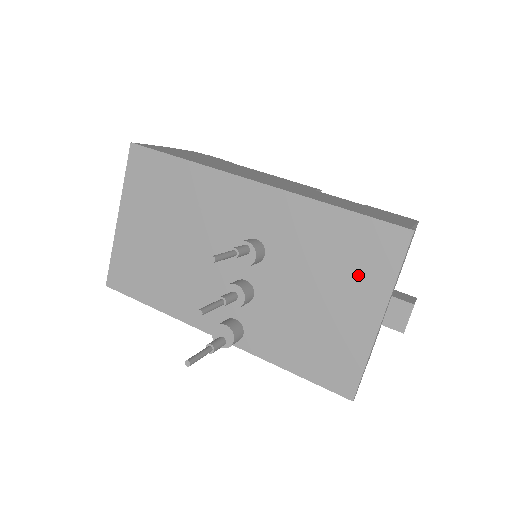
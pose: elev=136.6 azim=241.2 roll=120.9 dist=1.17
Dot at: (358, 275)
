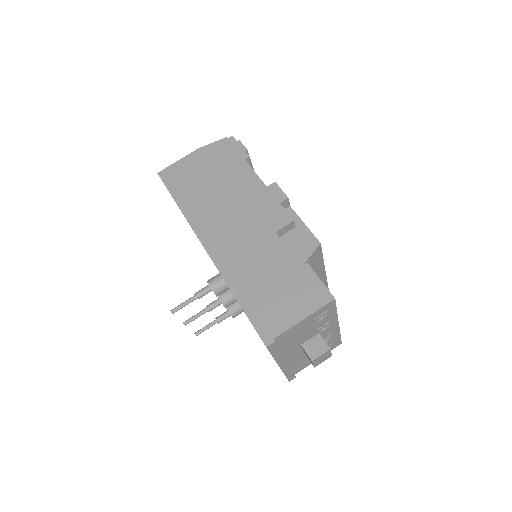
Dot at: occluded
